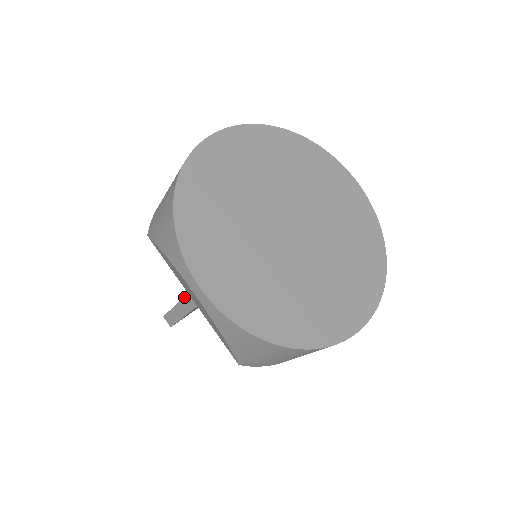
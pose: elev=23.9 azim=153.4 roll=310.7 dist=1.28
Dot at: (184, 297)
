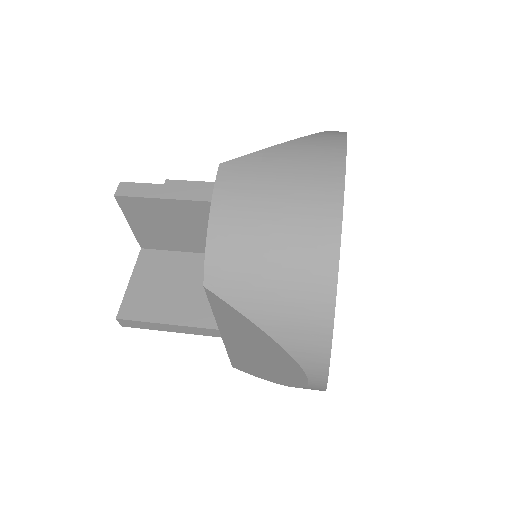
Dot at: (204, 328)
